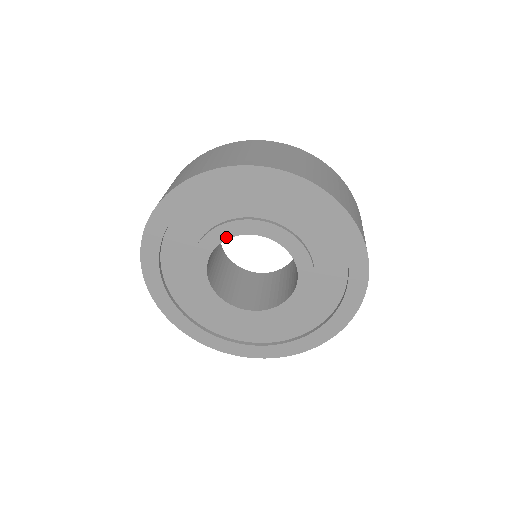
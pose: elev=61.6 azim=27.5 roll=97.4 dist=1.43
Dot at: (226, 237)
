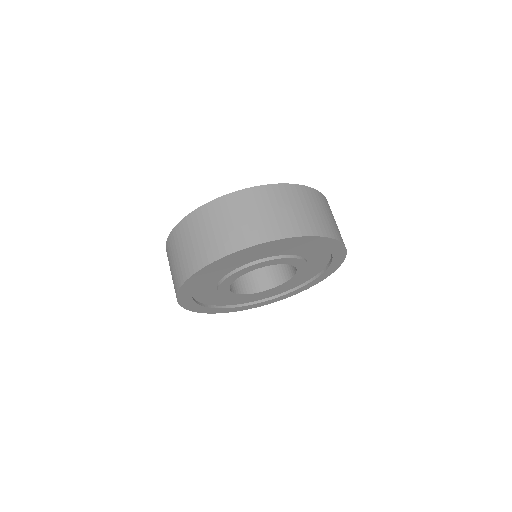
Dot at: (248, 271)
